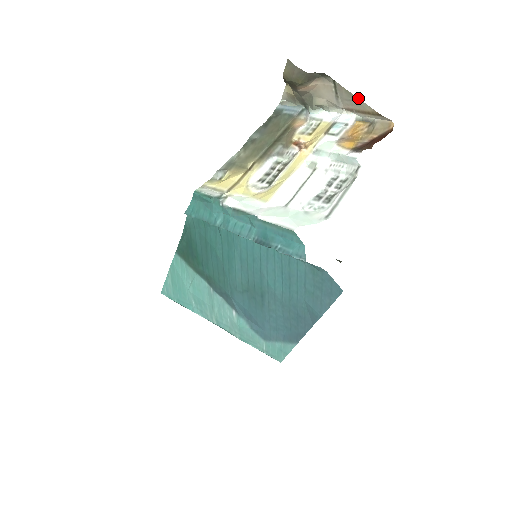
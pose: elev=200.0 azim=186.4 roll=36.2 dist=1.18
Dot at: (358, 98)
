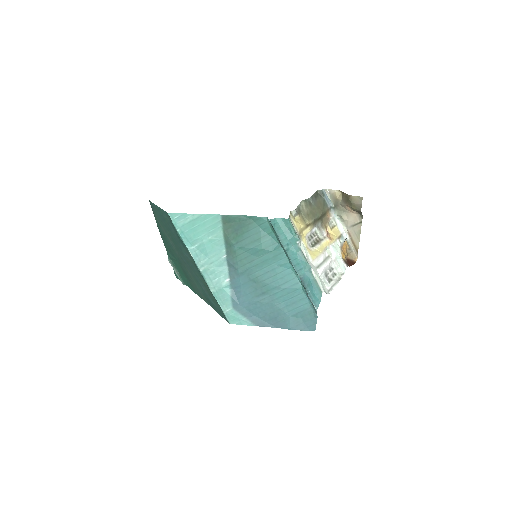
Dot at: occluded
